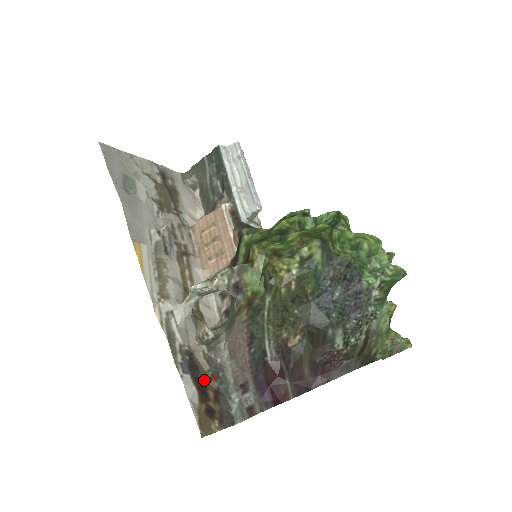
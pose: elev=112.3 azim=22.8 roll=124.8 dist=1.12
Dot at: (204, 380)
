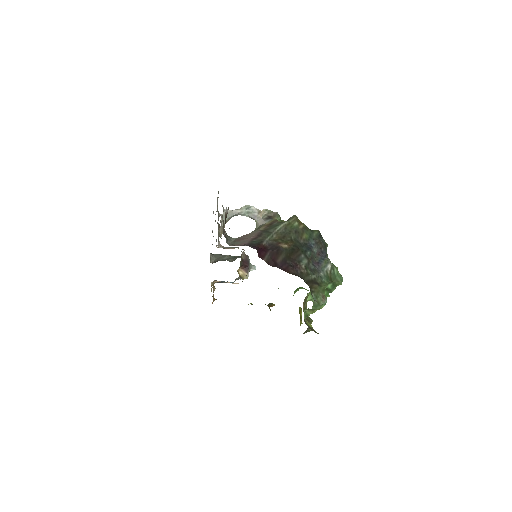
Dot at: occluded
